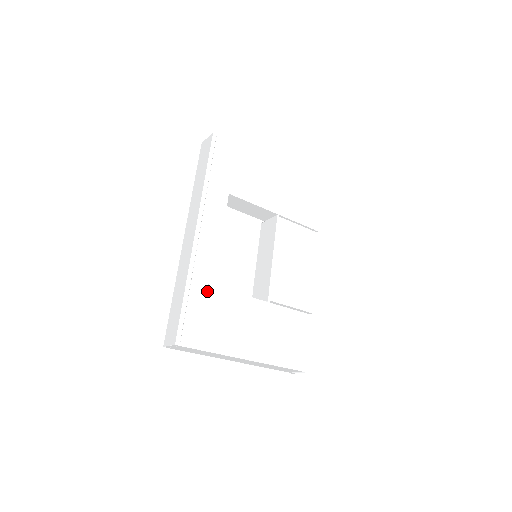
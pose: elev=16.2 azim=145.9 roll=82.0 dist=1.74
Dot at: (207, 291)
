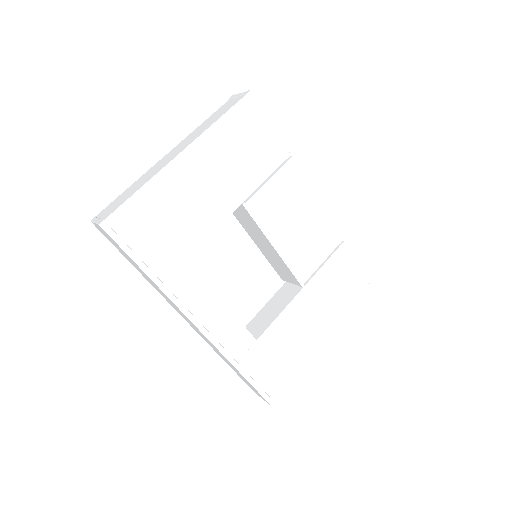
Dot at: (255, 351)
